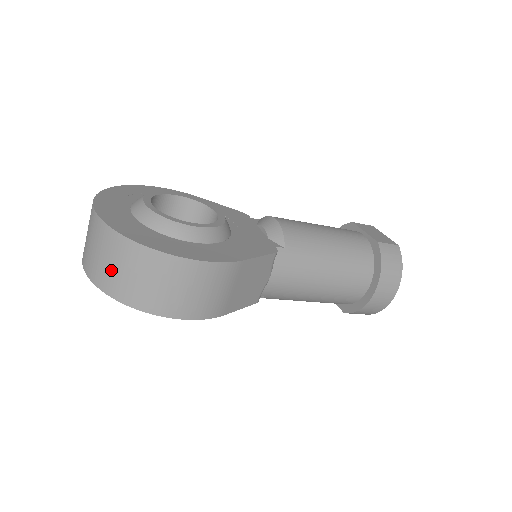
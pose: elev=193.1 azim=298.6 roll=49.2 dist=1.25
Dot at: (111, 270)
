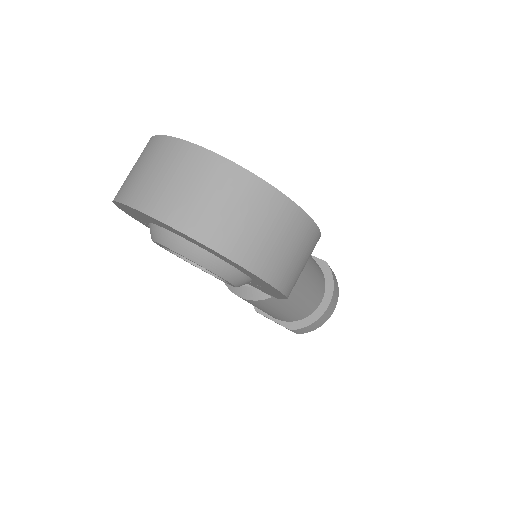
Dot at: (230, 218)
